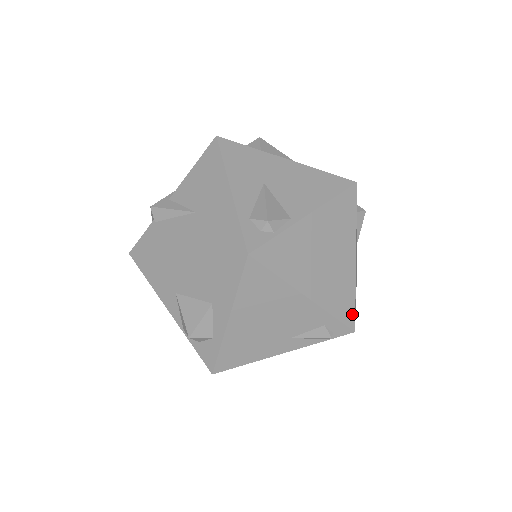
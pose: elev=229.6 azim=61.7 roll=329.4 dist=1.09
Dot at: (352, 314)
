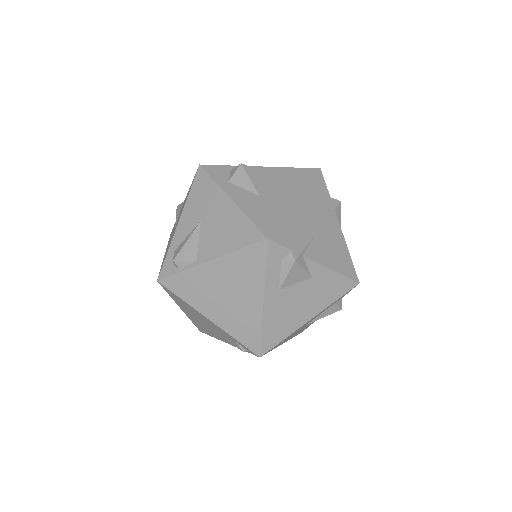
Dot at: (257, 344)
